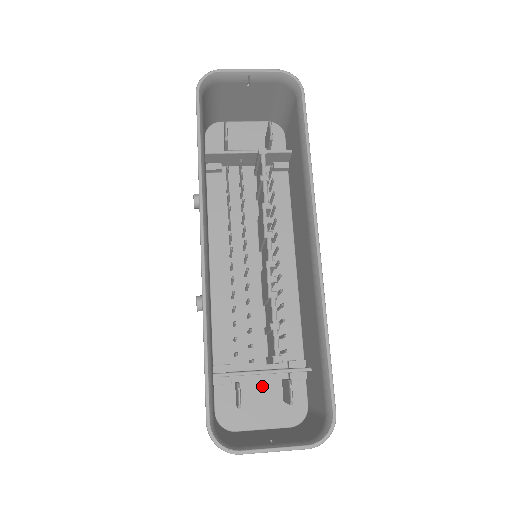
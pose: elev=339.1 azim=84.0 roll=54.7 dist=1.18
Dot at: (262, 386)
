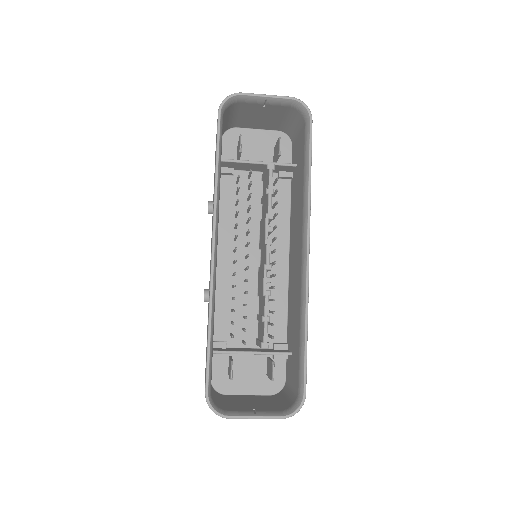
Dot at: (250, 361)
